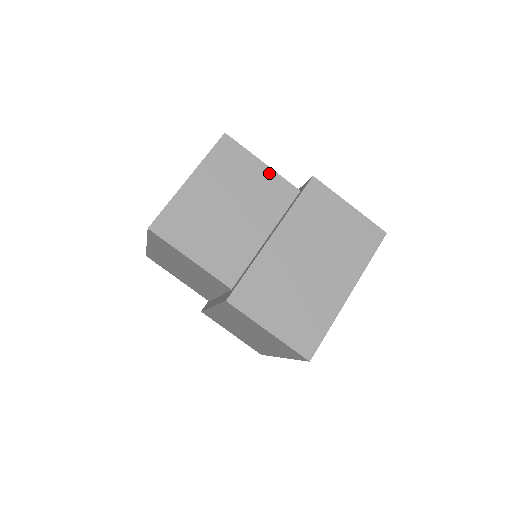
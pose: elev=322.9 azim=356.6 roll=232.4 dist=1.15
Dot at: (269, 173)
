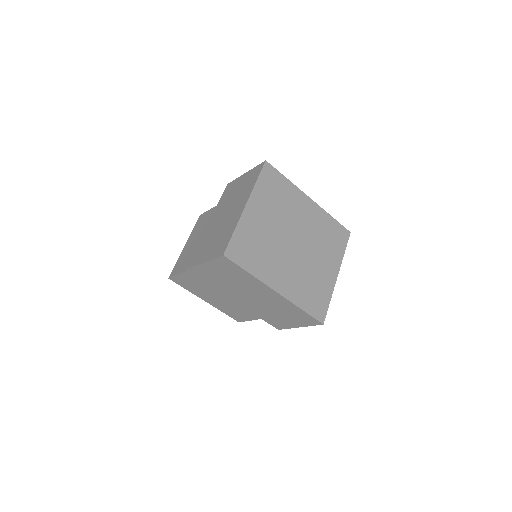
Dot at: occluded
